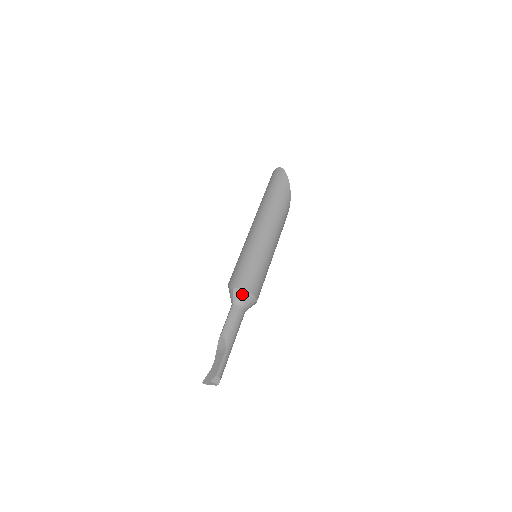
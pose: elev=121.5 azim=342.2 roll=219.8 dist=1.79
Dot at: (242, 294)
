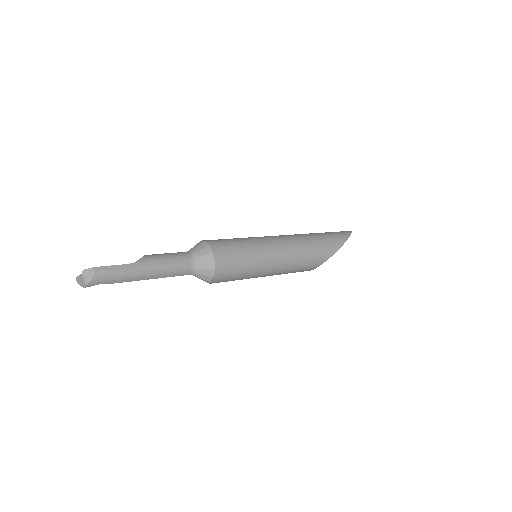
Dot at: (203, 247)
